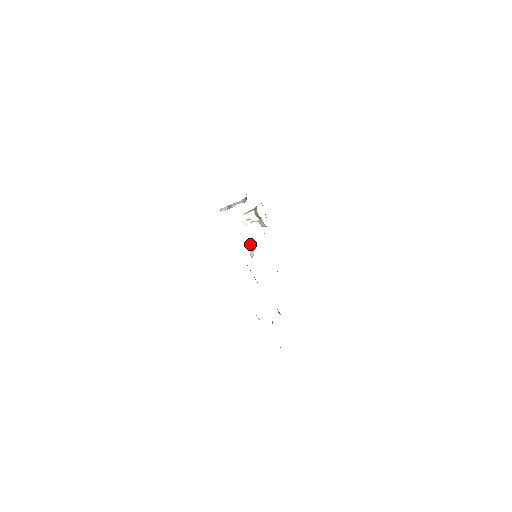
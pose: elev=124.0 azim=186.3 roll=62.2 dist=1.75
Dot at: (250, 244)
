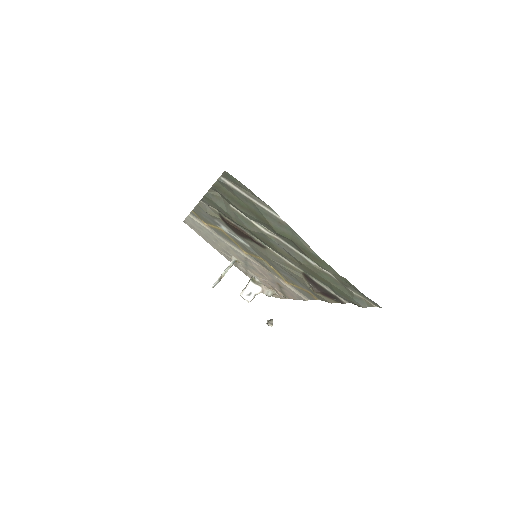
Dot at: (266, 323)
